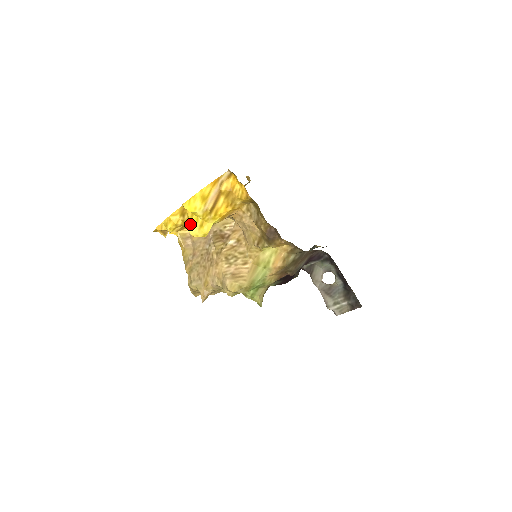
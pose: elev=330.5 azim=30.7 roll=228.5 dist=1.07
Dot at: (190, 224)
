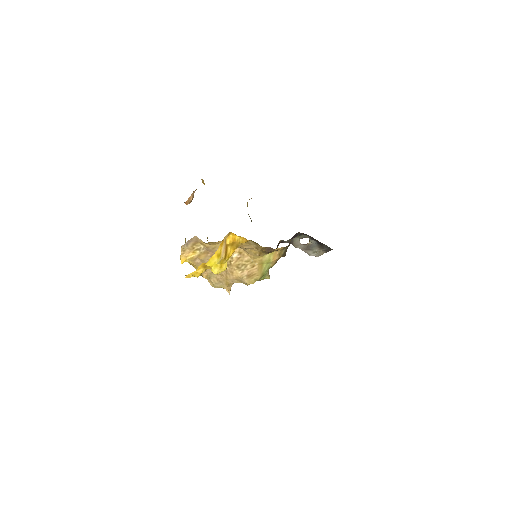
Dot at: (212, 269)
